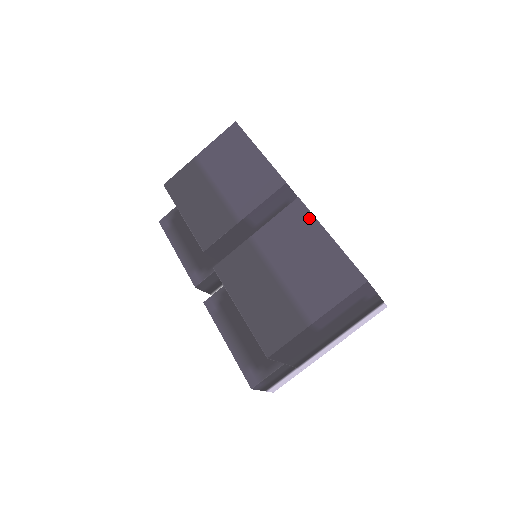
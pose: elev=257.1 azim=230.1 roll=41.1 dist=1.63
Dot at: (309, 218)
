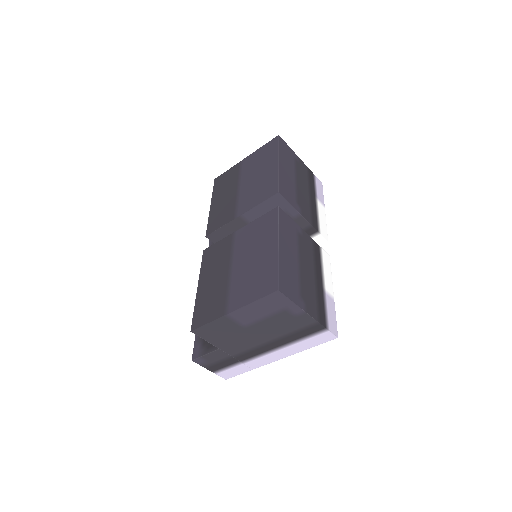
Dot at: (274, 225)
